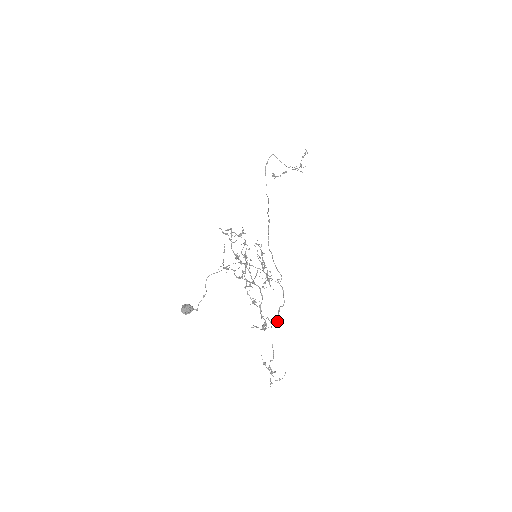
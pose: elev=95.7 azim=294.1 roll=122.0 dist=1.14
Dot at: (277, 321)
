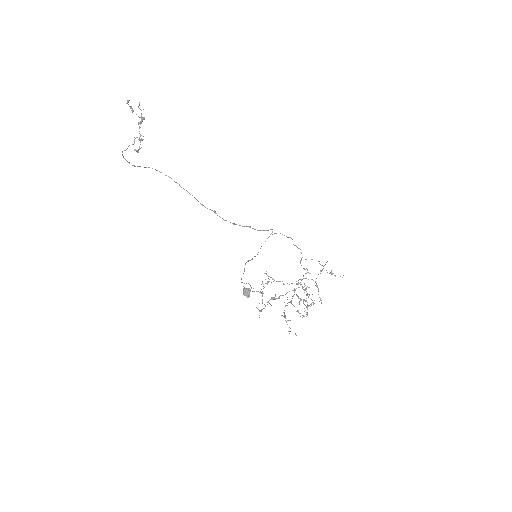
Dot at: occluded
